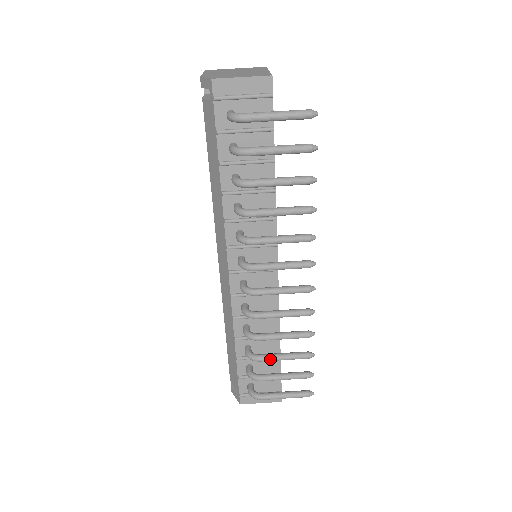
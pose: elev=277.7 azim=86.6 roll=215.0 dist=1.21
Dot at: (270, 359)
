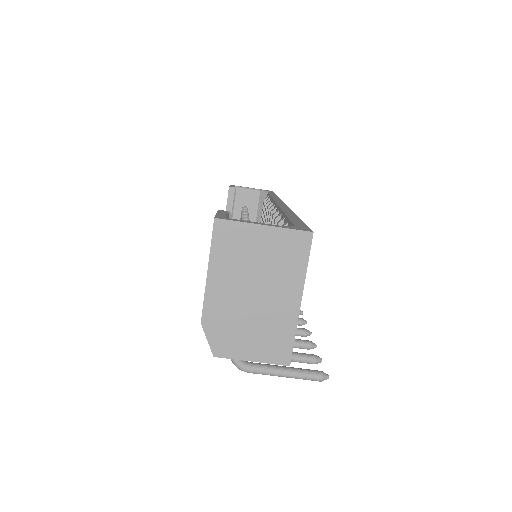
Dot at: occluded
